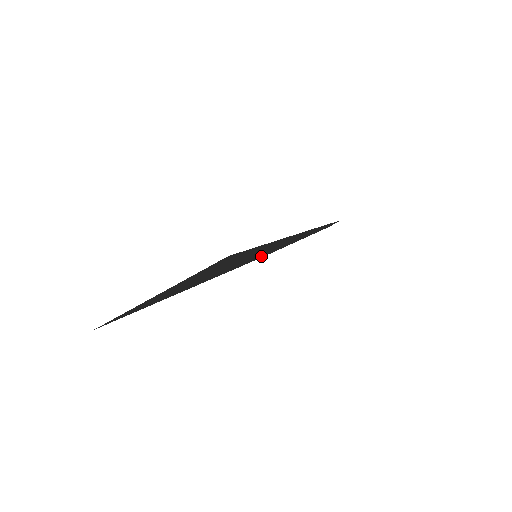
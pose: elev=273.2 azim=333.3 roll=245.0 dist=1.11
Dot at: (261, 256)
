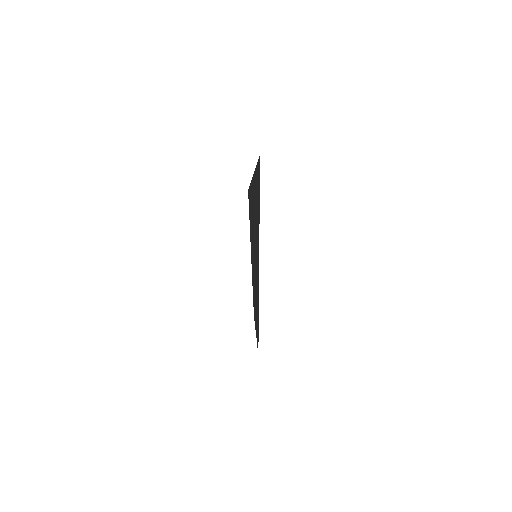
Dot at: (254, 296)
